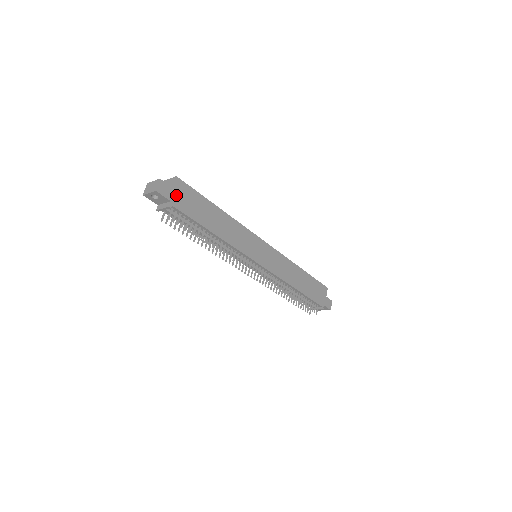
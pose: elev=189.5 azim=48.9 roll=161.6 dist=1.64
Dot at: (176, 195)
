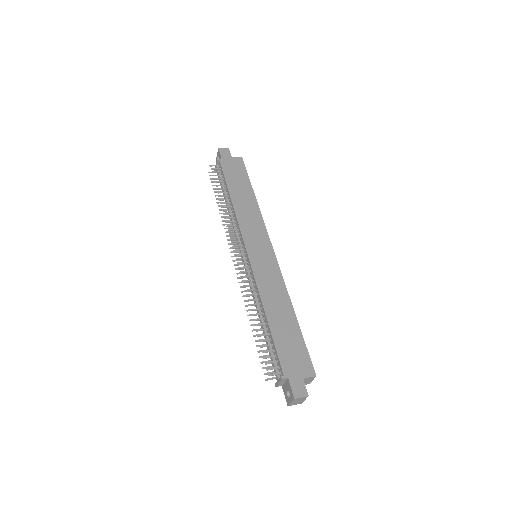
Dot at: (229, 161)
